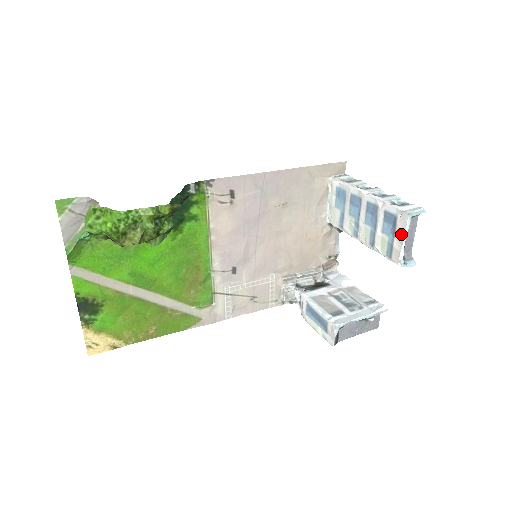
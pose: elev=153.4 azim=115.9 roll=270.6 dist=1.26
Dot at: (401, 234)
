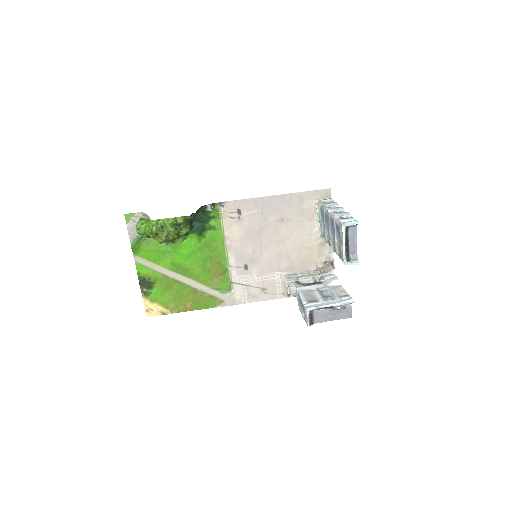
Dot at: (342, 240)
